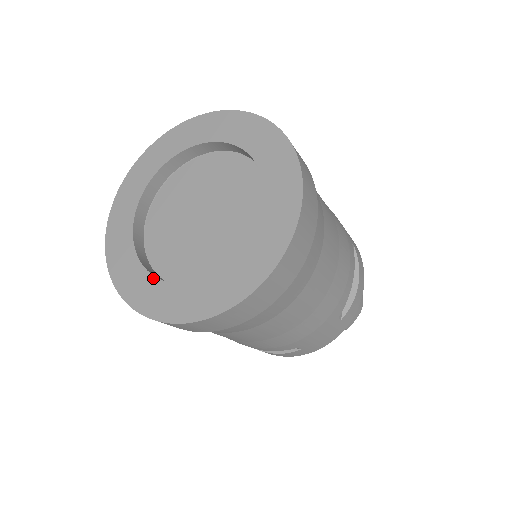
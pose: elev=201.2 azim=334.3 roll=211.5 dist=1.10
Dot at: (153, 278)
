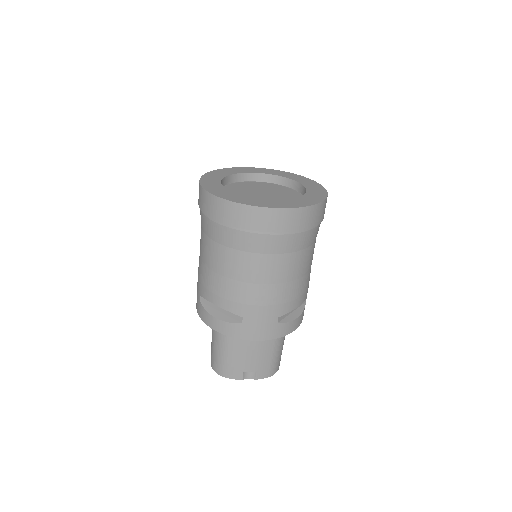
Dot at: (226, 189)
